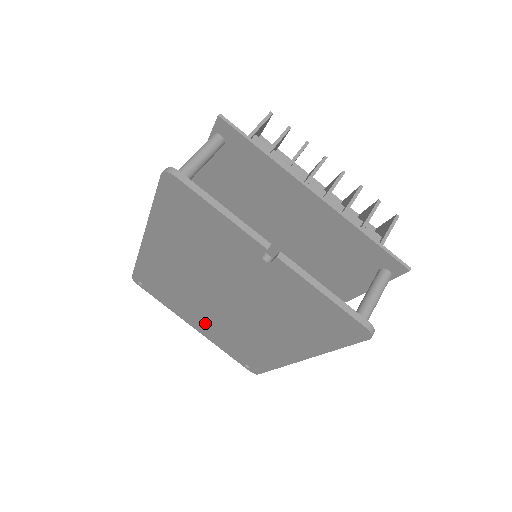
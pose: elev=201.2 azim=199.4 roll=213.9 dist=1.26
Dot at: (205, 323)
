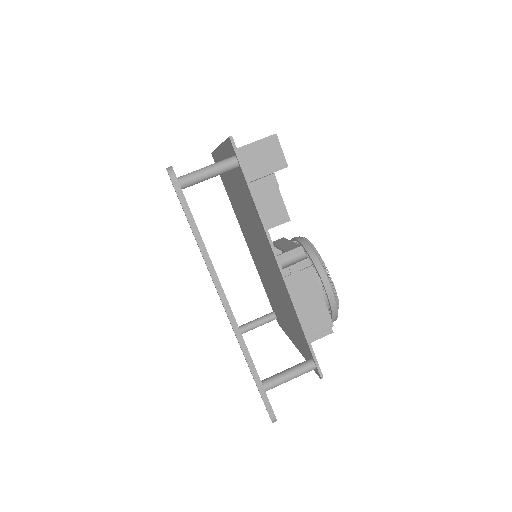
Dot at: occluded
